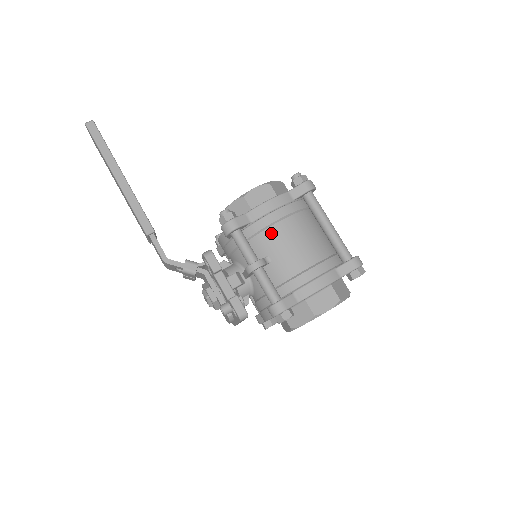
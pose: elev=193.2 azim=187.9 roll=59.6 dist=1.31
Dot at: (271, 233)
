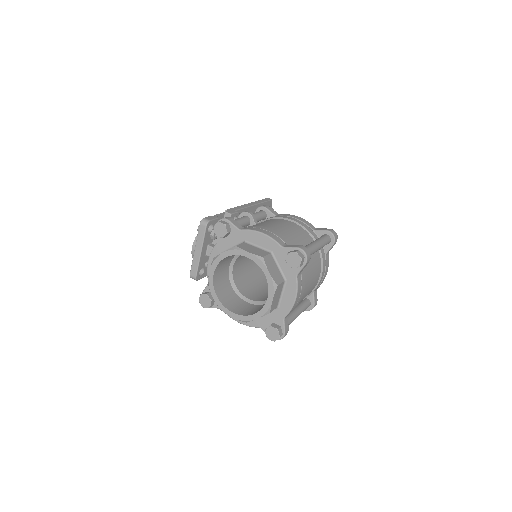
Dot at: (278, 220)
